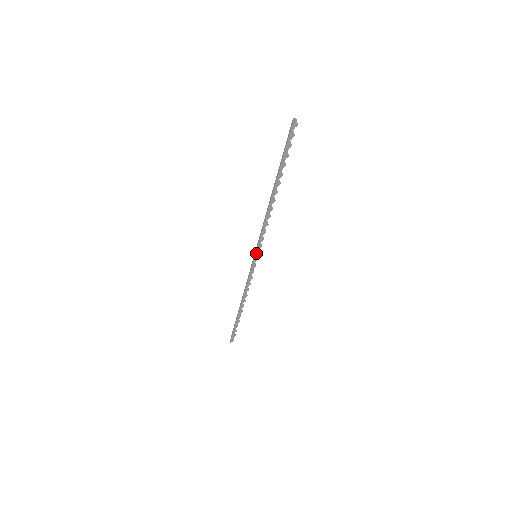
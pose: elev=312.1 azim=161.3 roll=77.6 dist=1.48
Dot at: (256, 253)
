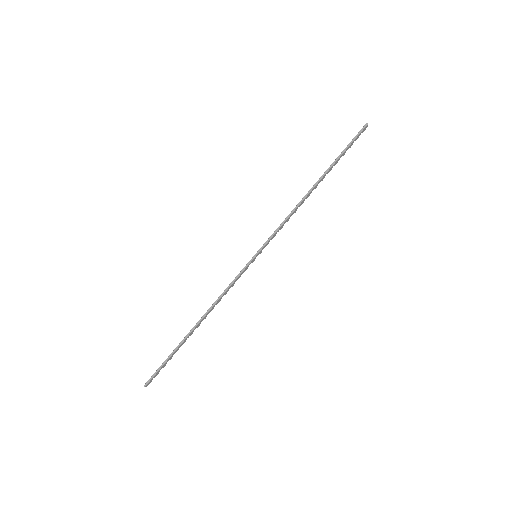
Dot at: (259, 252)
